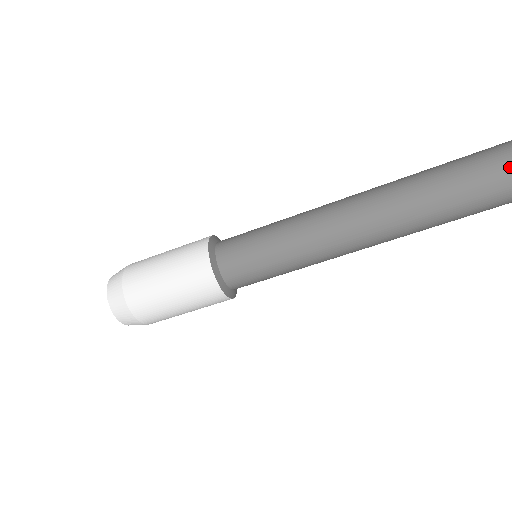
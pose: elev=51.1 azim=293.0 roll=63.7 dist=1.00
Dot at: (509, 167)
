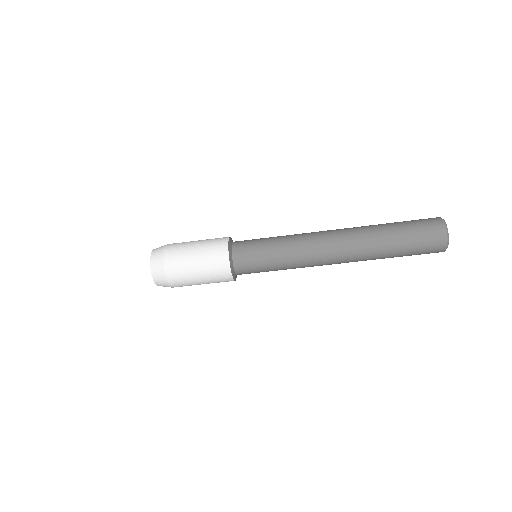
Dot at: (416, 230)
